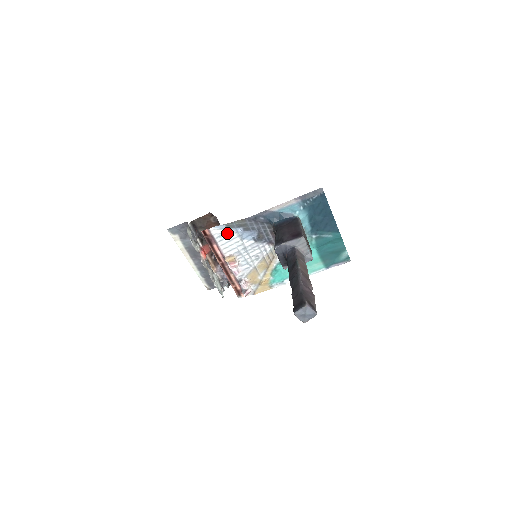
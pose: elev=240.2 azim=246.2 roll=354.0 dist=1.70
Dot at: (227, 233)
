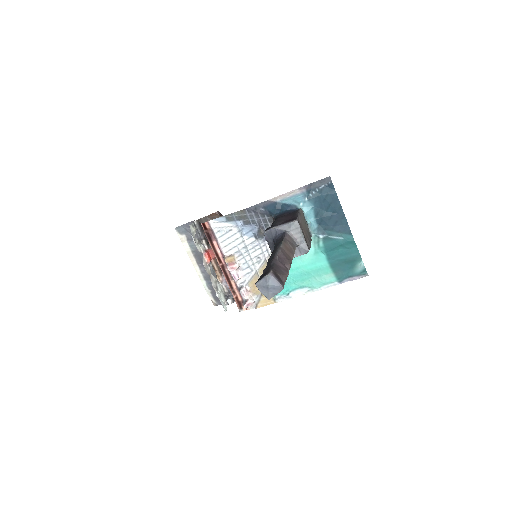
Dot at: (227, 227)
